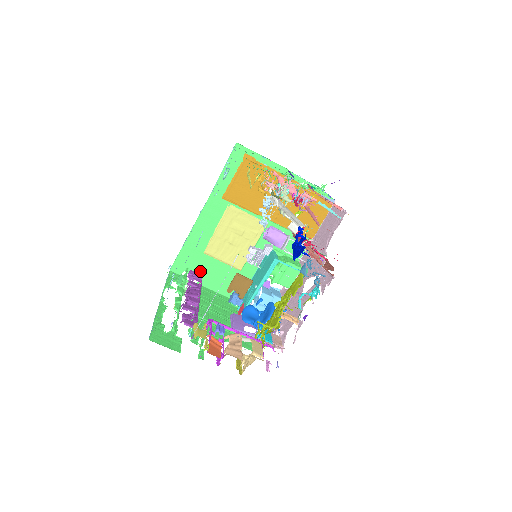
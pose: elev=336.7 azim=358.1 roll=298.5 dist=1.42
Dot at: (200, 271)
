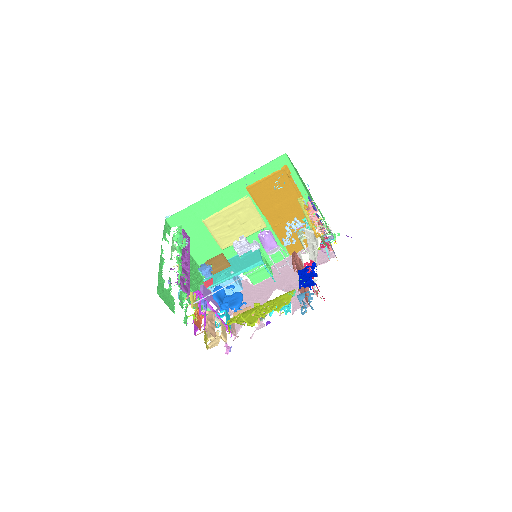
Dot at: (190, 233)
